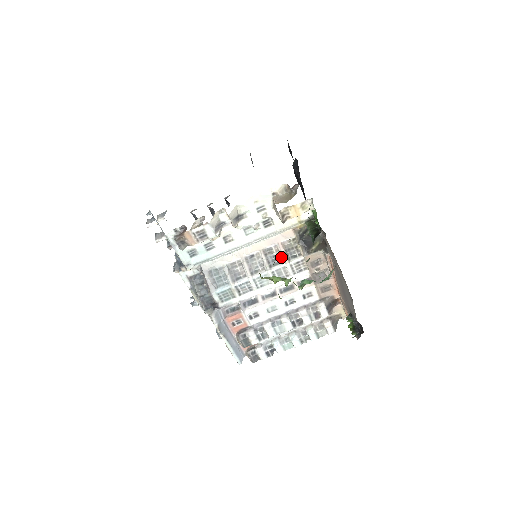
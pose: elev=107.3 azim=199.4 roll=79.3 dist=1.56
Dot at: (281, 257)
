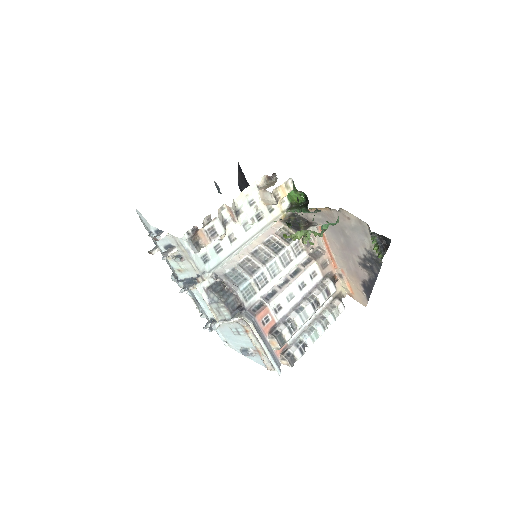
Dot at: (281, 243)
